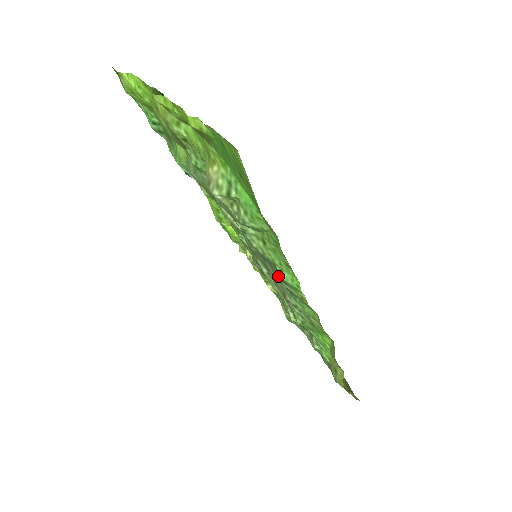
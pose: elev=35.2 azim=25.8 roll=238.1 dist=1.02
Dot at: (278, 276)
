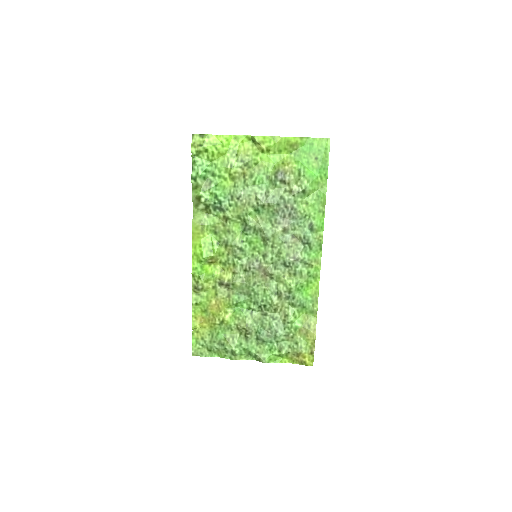
Dot at: (305, 230)
